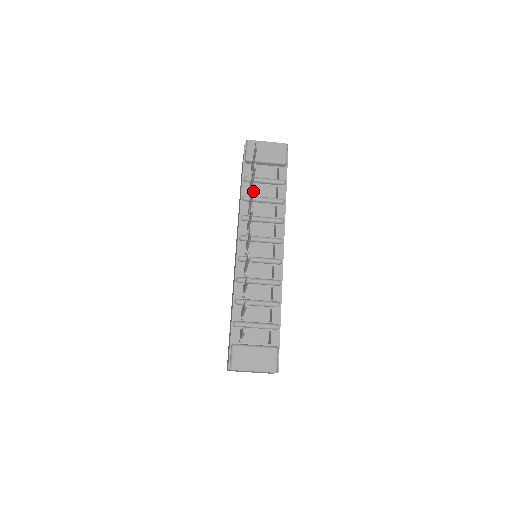
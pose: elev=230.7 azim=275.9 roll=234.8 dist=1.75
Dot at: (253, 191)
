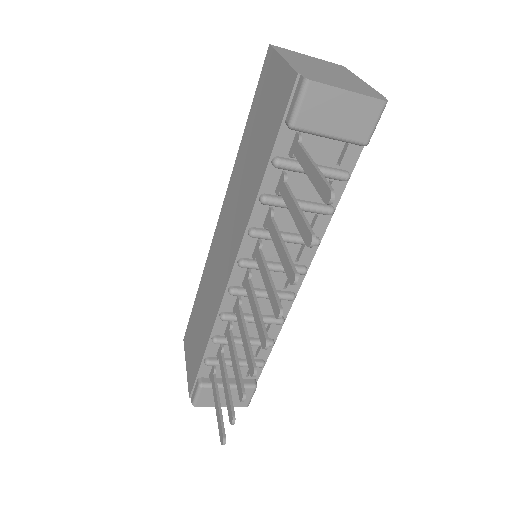
Dot at: (291, 281)
